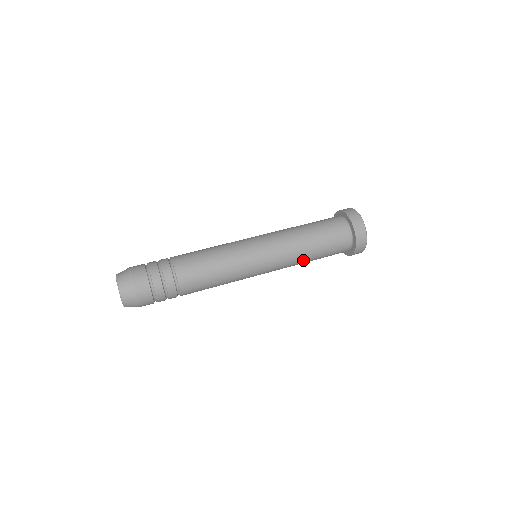
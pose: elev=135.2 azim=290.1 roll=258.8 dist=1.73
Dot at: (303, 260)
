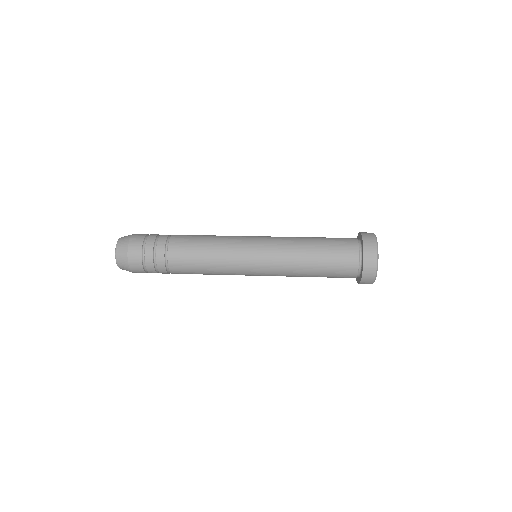
Dot at: (301, 276)
